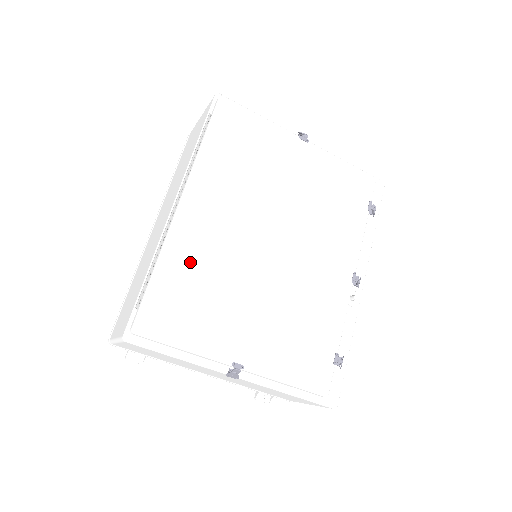
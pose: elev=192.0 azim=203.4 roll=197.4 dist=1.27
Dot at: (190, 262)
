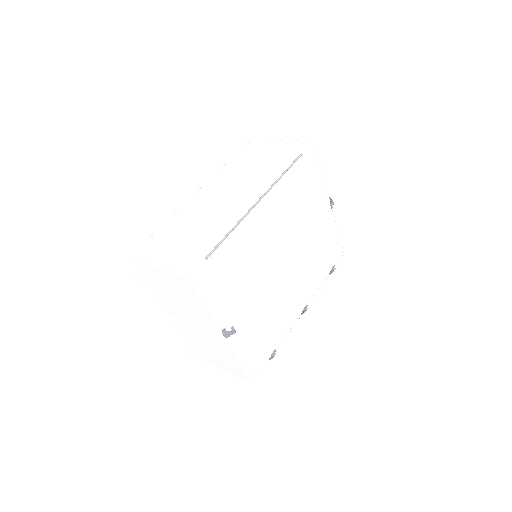
Dot at: (248, 247)
